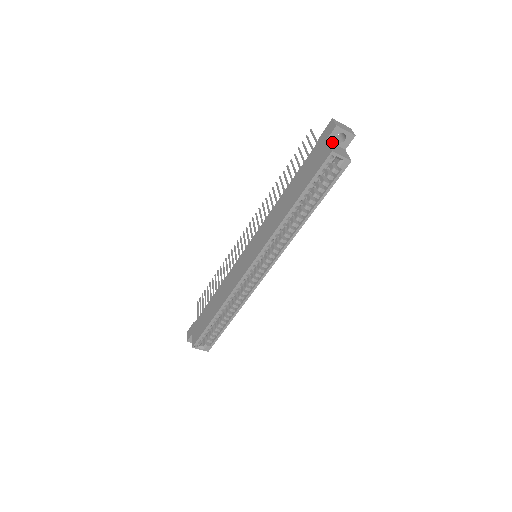
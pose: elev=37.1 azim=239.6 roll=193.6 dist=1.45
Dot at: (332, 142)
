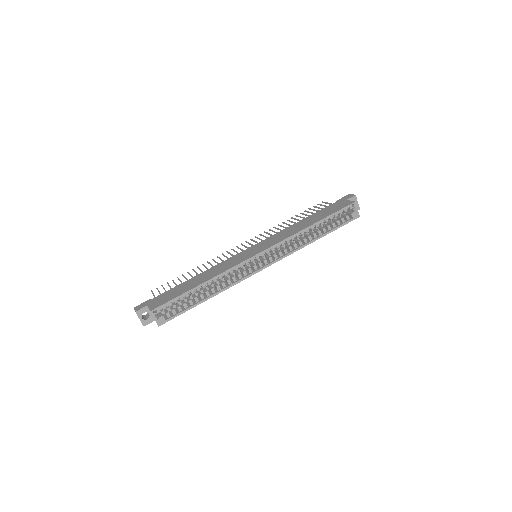
Dot at: occluded
